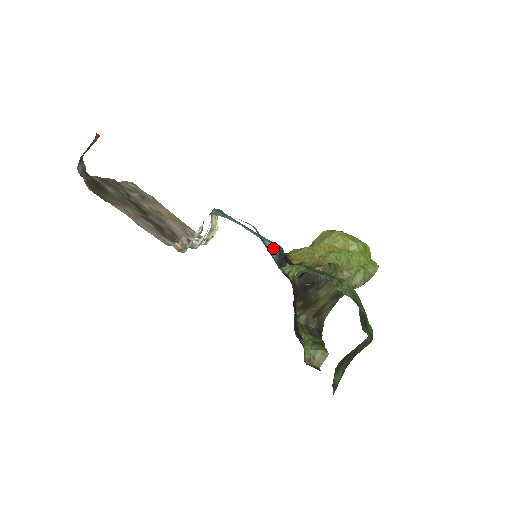
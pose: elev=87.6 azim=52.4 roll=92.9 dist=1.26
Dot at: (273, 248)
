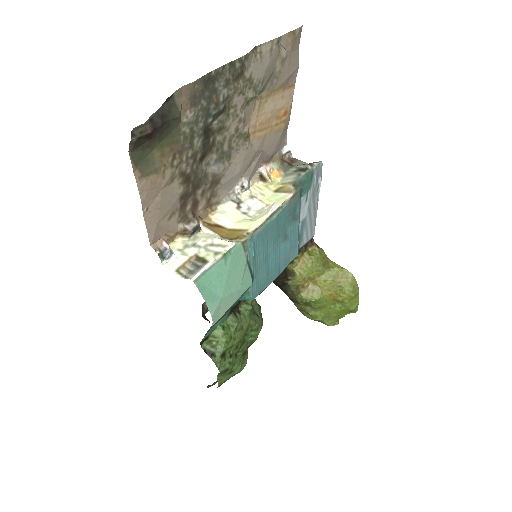
Dot at: (248, 297)
